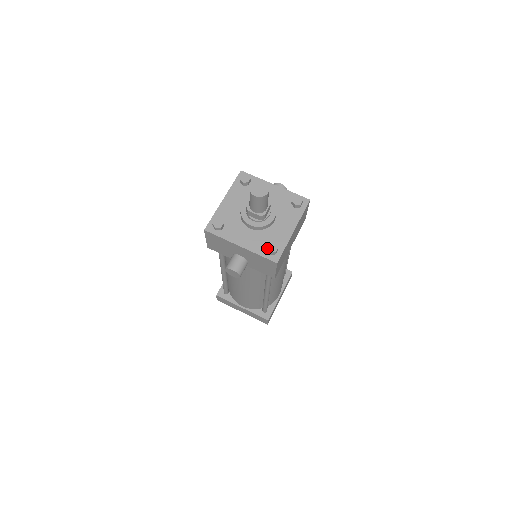
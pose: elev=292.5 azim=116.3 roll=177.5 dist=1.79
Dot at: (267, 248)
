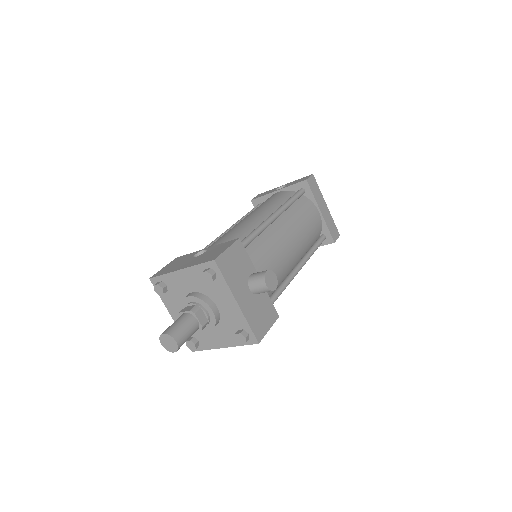
Dot at: (186, 342)
